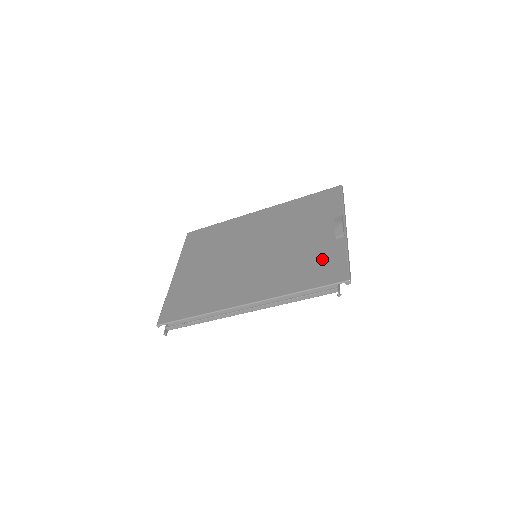
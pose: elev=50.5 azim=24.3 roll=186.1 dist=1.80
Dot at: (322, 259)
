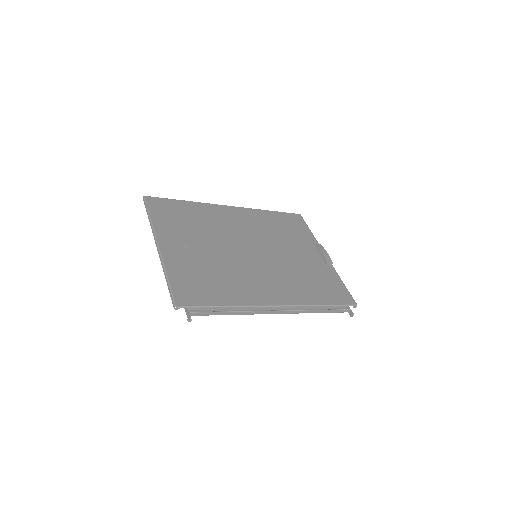
Dot at: (325, 280)
